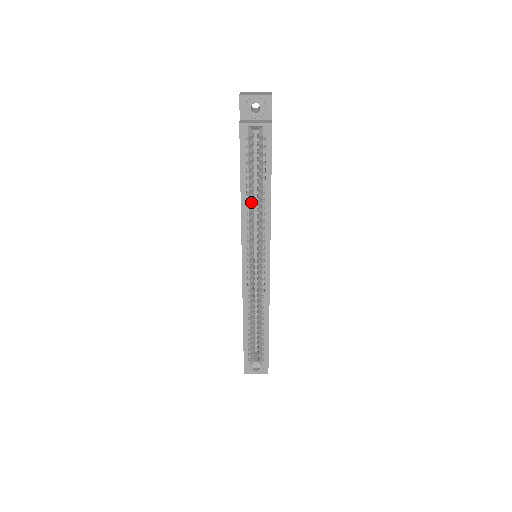
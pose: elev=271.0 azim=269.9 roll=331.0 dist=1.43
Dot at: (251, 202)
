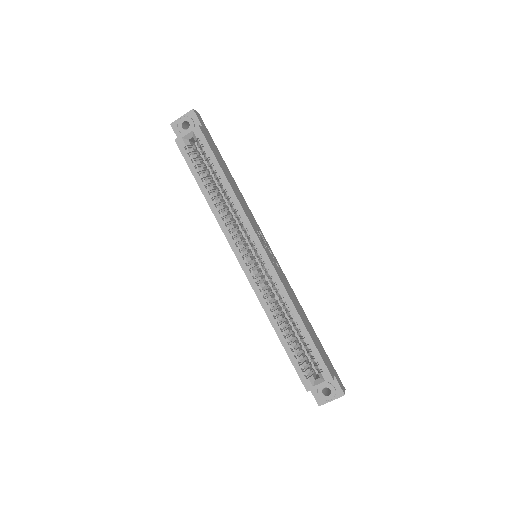
Dot at: (218, 200)
